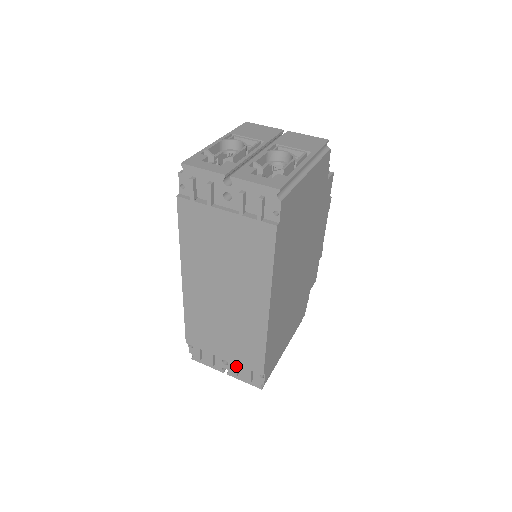
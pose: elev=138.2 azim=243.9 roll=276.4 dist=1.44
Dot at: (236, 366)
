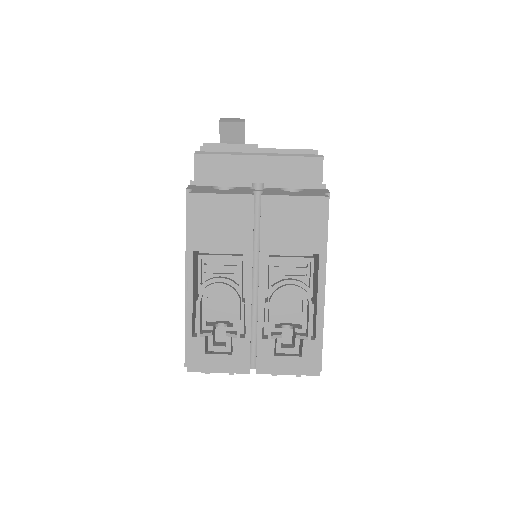
Dot at: occluded
